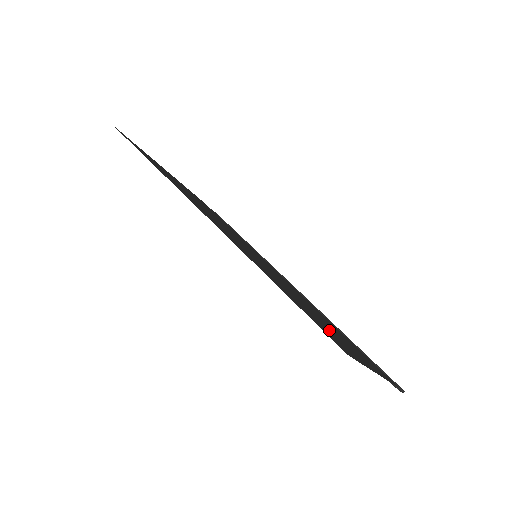
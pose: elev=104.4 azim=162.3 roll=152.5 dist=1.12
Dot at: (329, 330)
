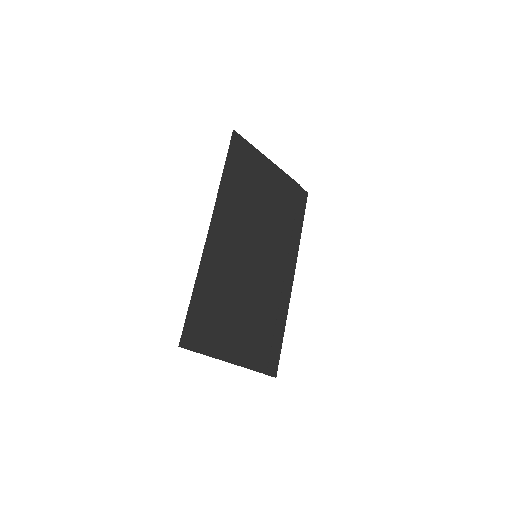
Dot at: (213, 328)
